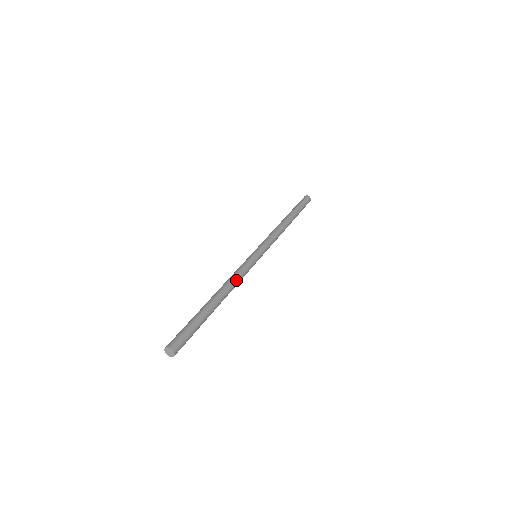
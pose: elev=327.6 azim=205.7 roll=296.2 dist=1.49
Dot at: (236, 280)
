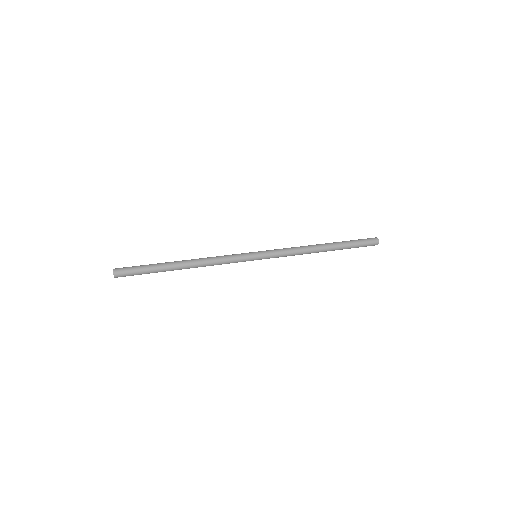
Dot at: (212, 257)
